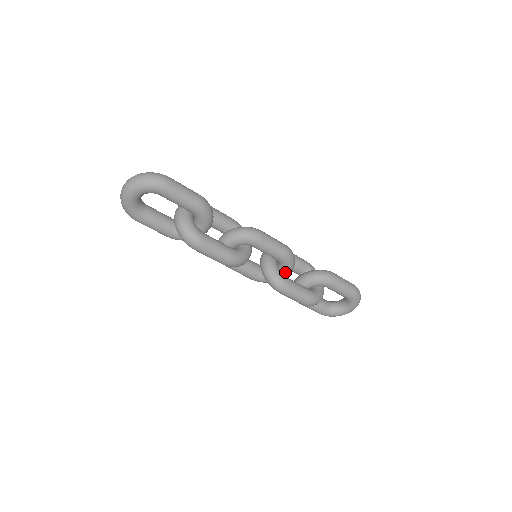
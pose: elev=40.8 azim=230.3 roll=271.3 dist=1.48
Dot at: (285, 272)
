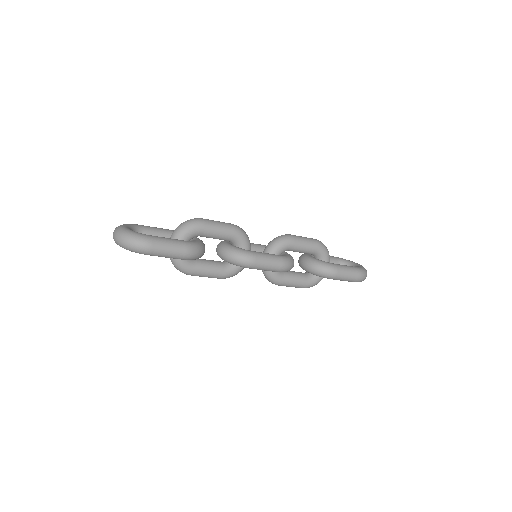
Dot at: occluded
